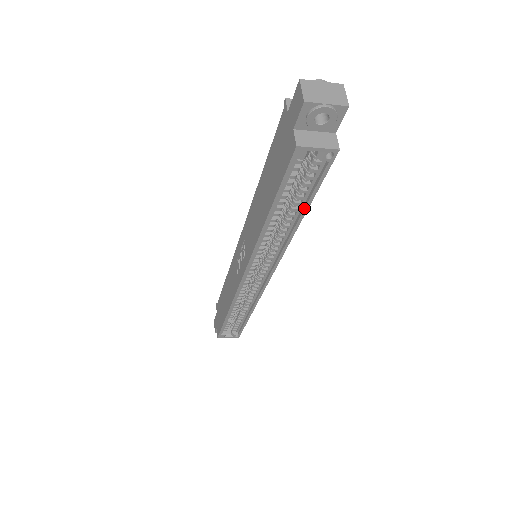
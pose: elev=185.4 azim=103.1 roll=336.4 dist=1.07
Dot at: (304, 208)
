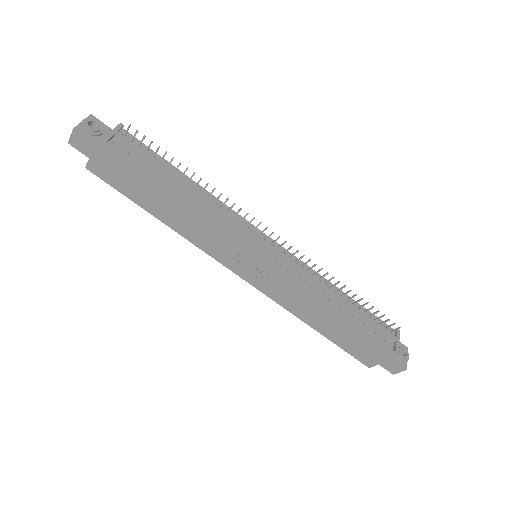
Dot at: occluded
